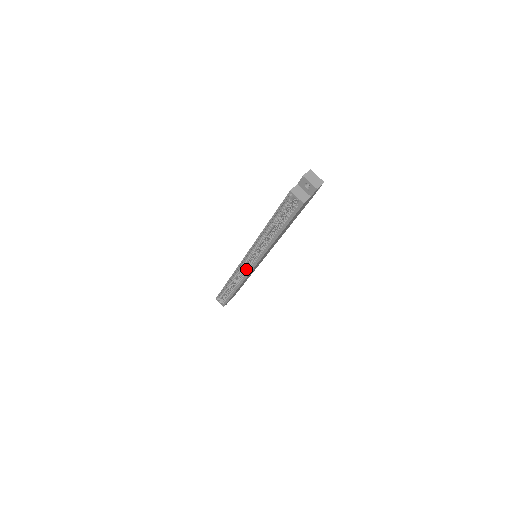
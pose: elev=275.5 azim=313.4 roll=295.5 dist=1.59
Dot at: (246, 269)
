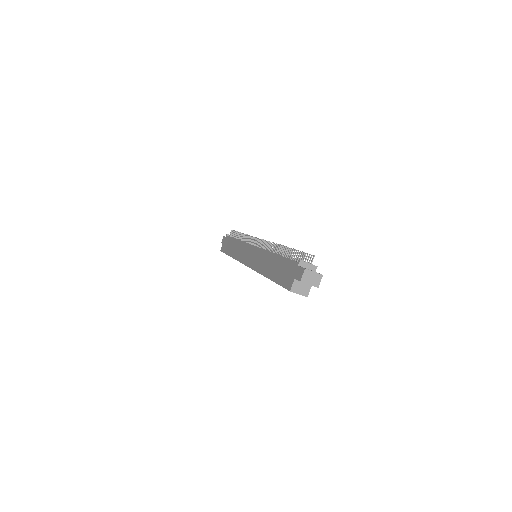
Dot at: occluded
